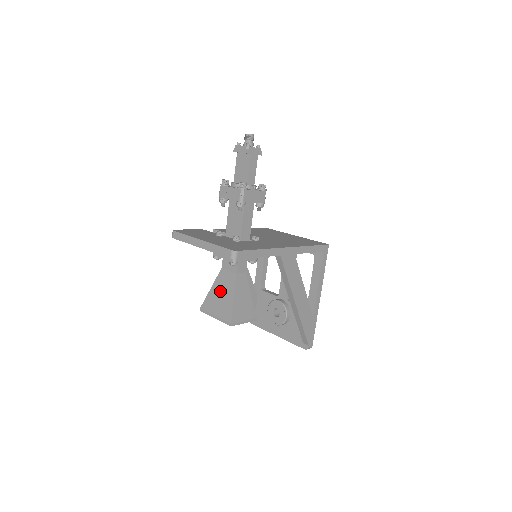
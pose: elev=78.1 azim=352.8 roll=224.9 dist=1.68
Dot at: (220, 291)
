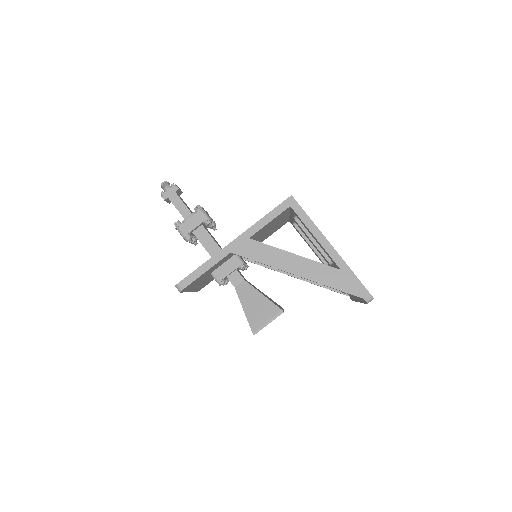
Dot at: occluded
